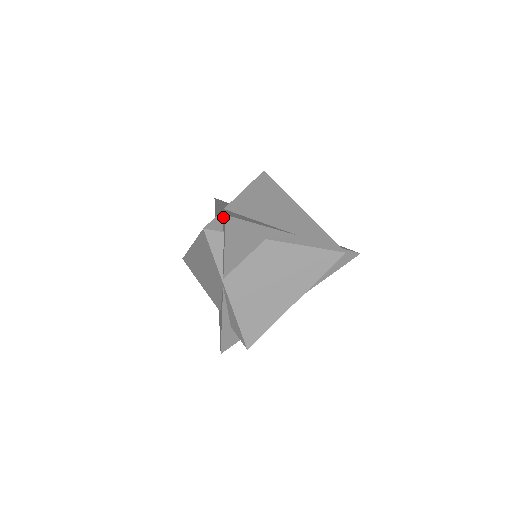
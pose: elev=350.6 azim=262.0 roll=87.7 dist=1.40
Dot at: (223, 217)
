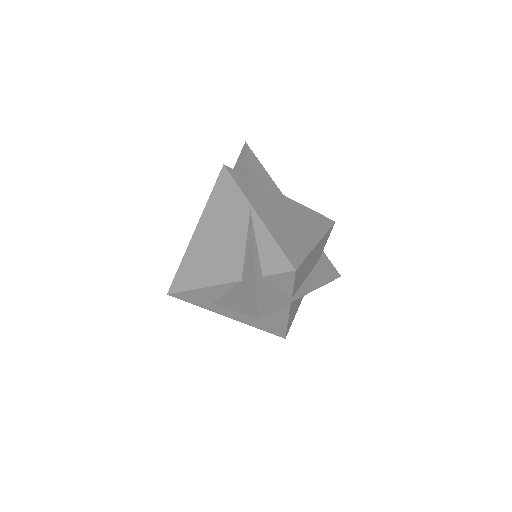
Dot at: (236, 167)
